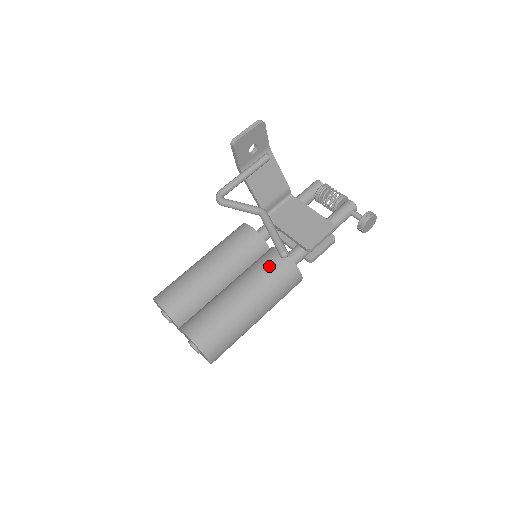
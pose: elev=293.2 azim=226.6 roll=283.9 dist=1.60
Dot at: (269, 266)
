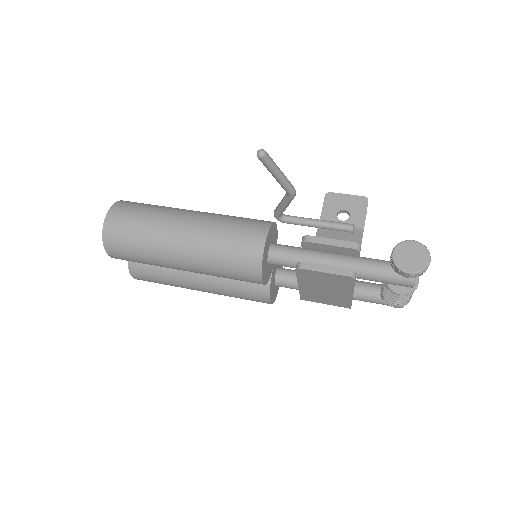
Dot at: occluded
